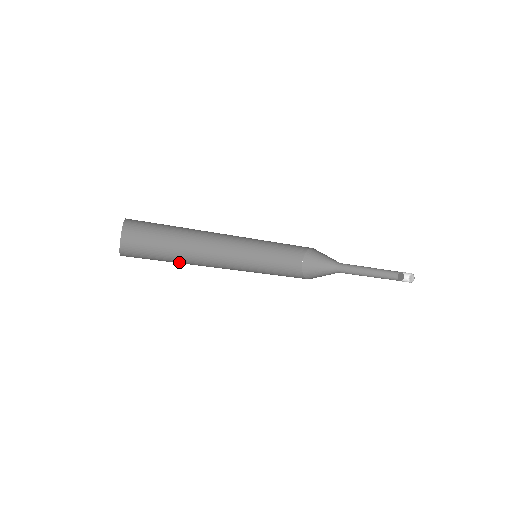
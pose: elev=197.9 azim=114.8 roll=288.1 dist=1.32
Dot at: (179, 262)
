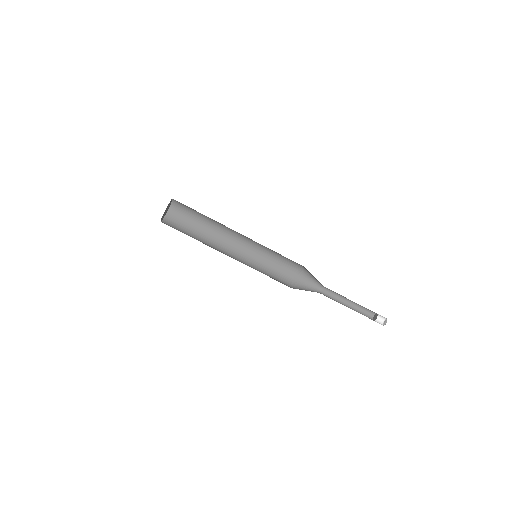
Dot at: occluded
